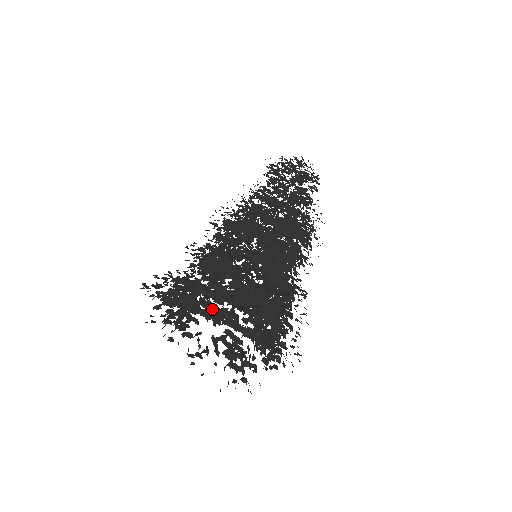
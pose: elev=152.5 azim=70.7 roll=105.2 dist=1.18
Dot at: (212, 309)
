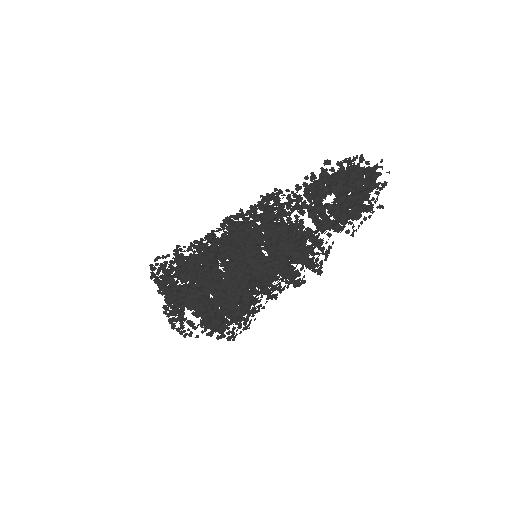
Dot at: (173, 302)
